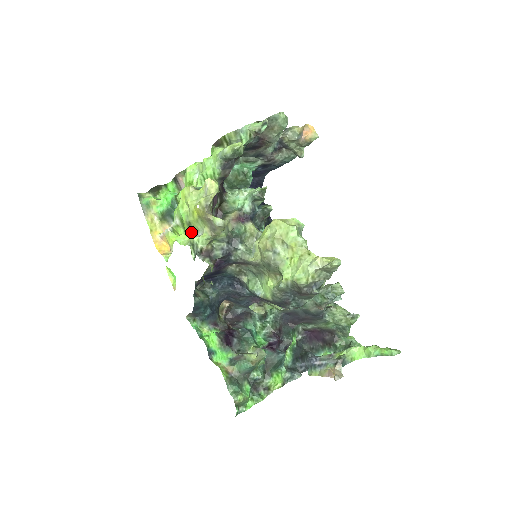
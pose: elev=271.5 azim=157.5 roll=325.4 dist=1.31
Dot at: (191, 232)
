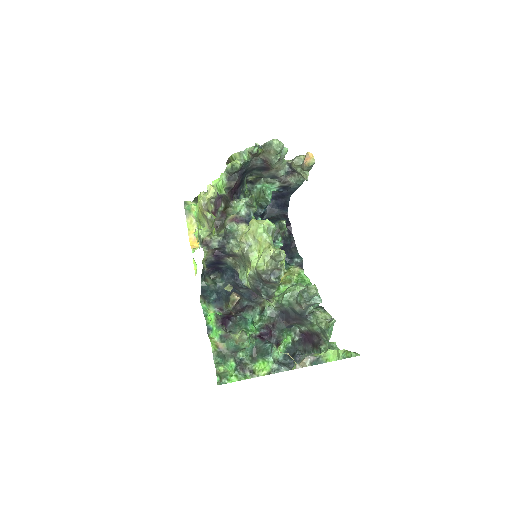
Dot at: (201, 227)
